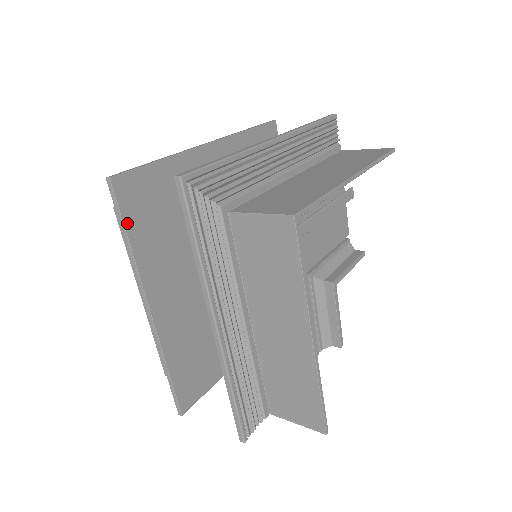
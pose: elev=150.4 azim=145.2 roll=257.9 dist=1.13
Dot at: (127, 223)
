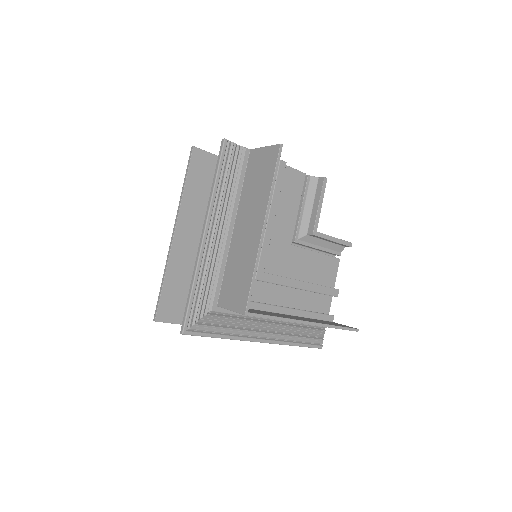
Dot at: (181, 322)
